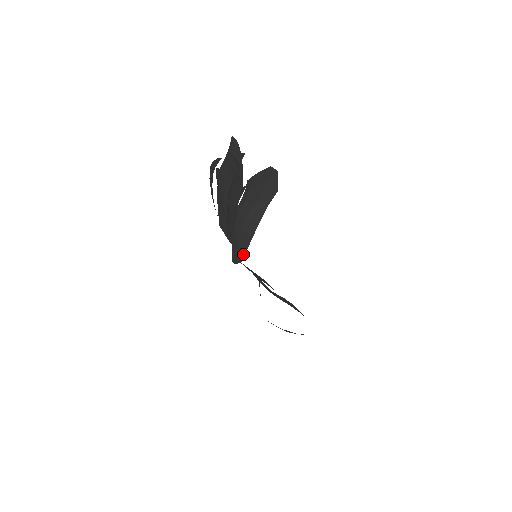
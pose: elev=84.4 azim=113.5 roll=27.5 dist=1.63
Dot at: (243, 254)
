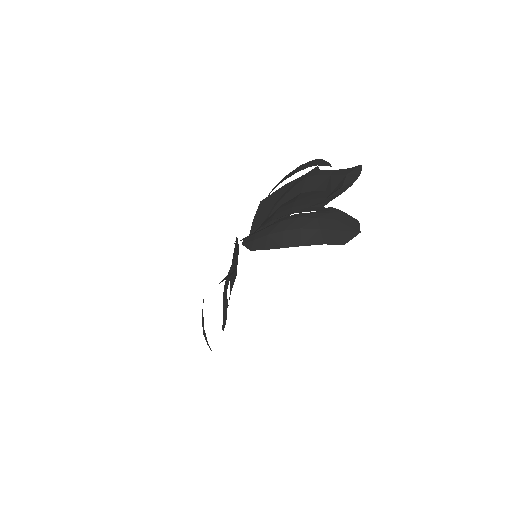
Dot at: (260, 248)
